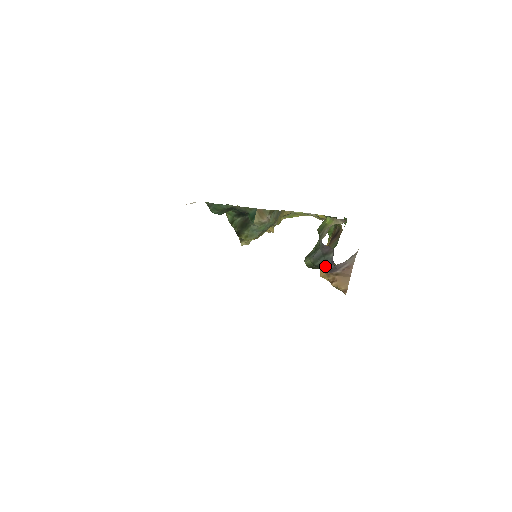
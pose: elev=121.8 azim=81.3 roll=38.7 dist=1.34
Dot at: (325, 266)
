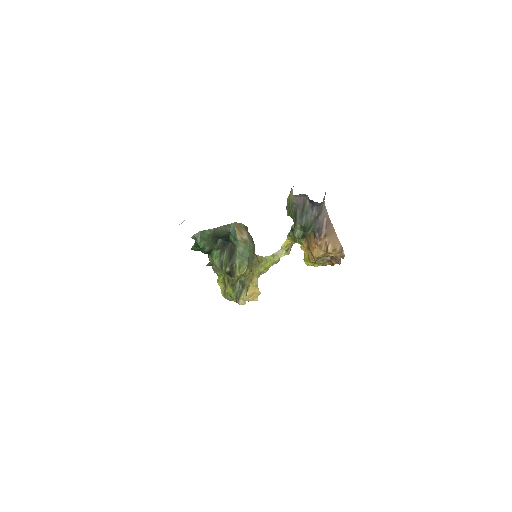
Dot at: (310, 219)
